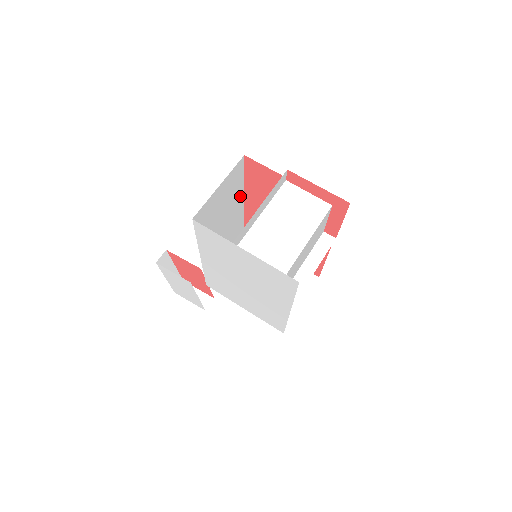
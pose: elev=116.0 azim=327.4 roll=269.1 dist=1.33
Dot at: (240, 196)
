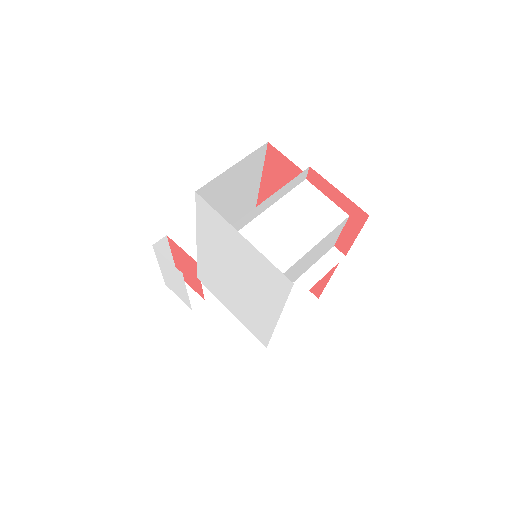
Dot at: (254, 189)
